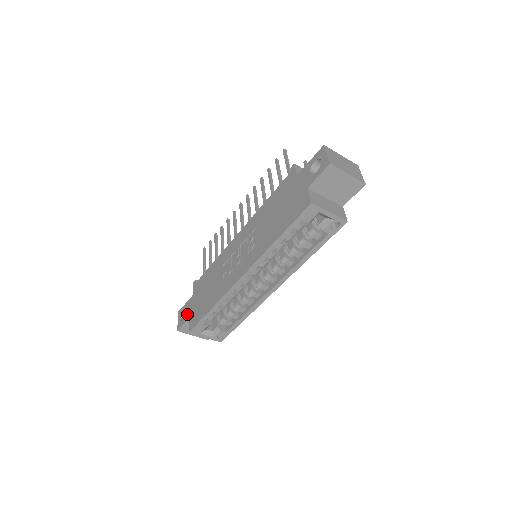
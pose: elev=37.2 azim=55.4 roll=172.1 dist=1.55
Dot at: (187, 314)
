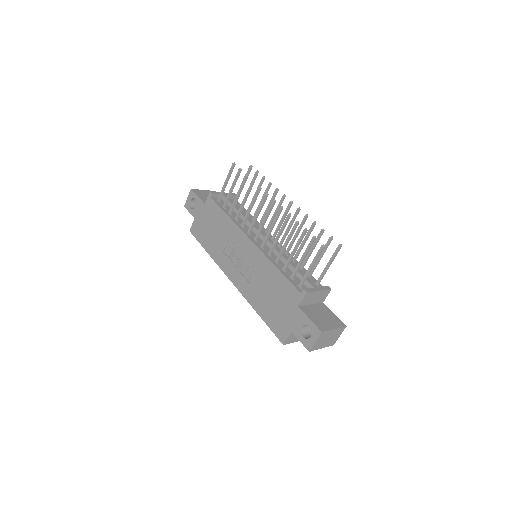
Dot at: (194, 211)
